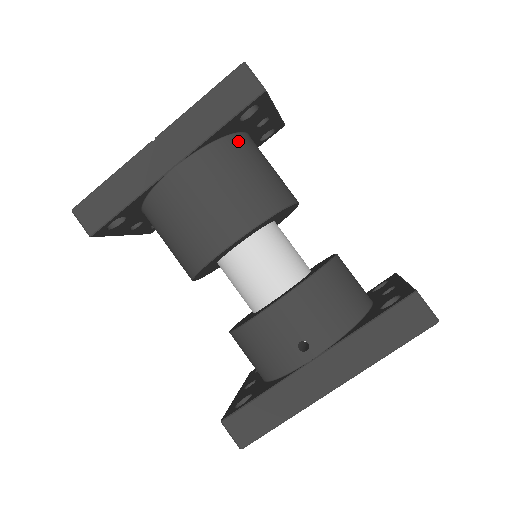
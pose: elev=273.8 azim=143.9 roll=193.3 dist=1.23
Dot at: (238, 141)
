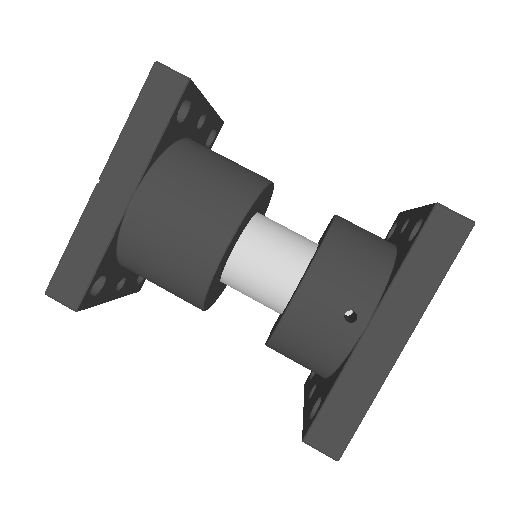
Dot at: (185, 146)
